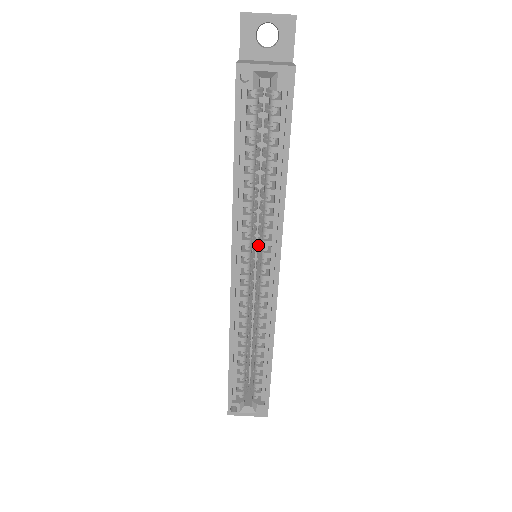
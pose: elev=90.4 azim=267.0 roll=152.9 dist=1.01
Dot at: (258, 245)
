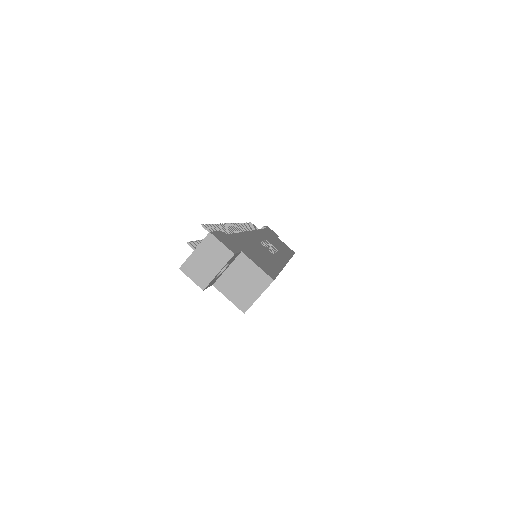
Dot at: occluded
